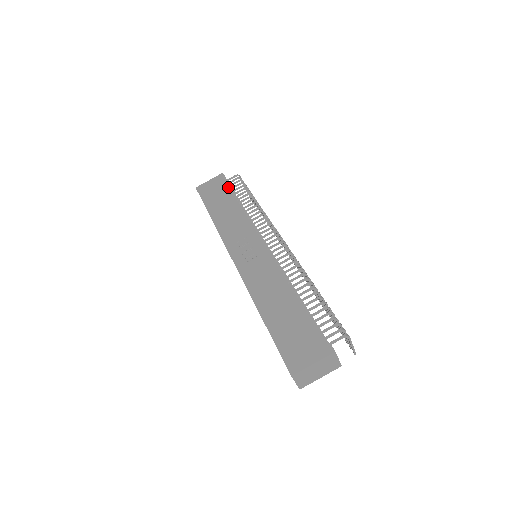
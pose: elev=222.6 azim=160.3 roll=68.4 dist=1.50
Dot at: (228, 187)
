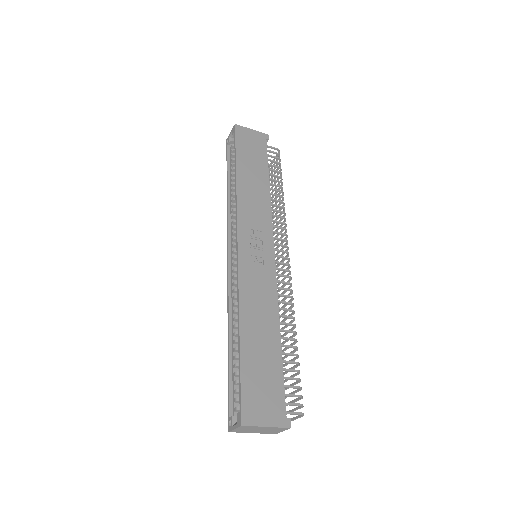
Dot at: (267, 157)
